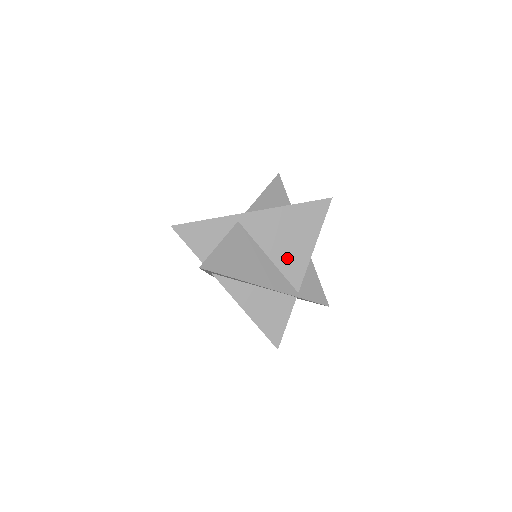
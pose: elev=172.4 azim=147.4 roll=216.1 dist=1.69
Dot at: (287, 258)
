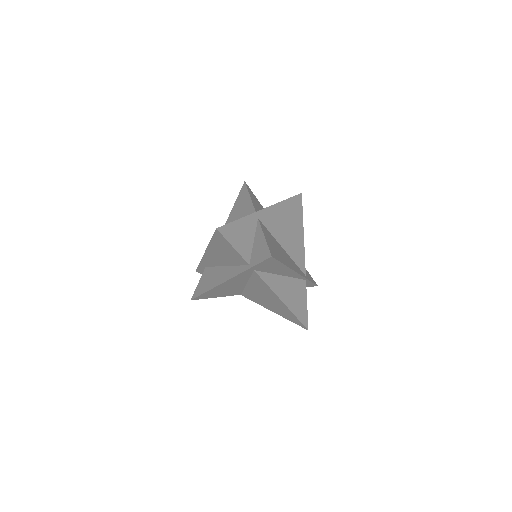
Dot at: (293, 247)
